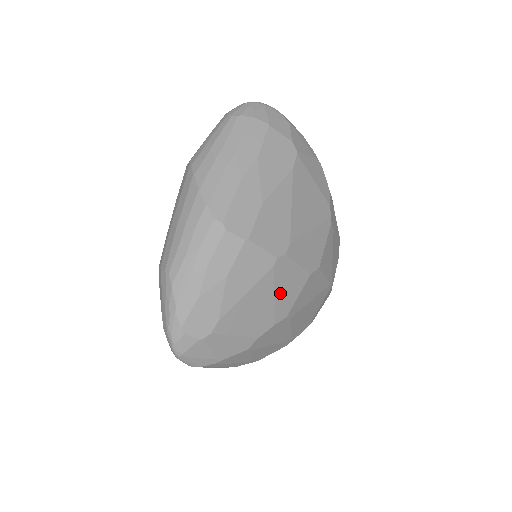
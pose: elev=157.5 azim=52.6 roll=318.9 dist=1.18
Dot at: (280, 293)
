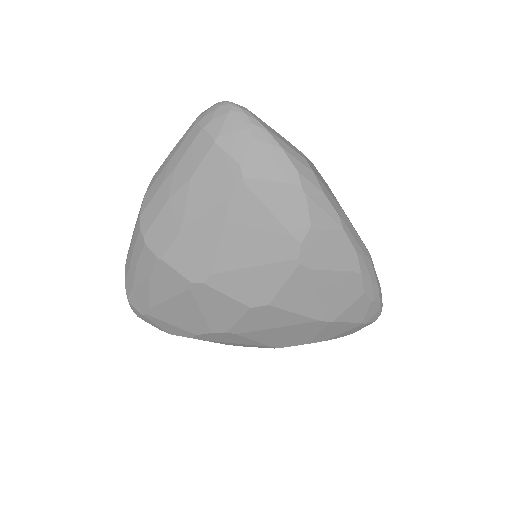
Dot at: (209, 311)
